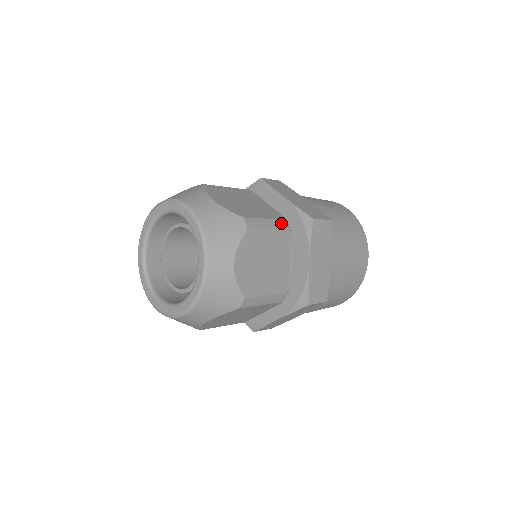
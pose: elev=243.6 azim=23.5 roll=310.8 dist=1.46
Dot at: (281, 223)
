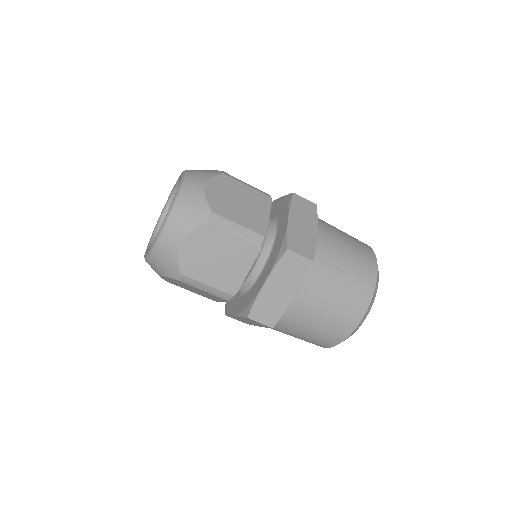
Dot at: (254, 236)
